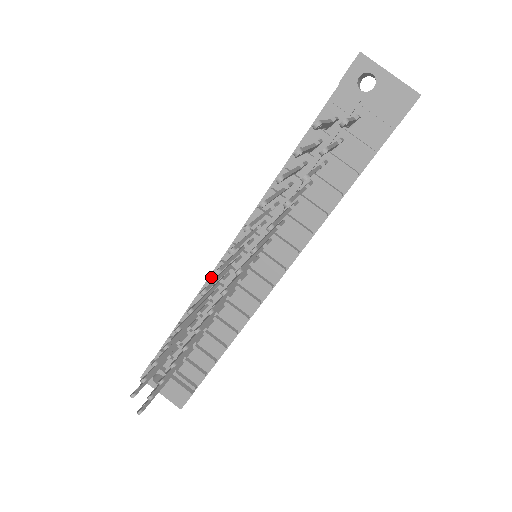
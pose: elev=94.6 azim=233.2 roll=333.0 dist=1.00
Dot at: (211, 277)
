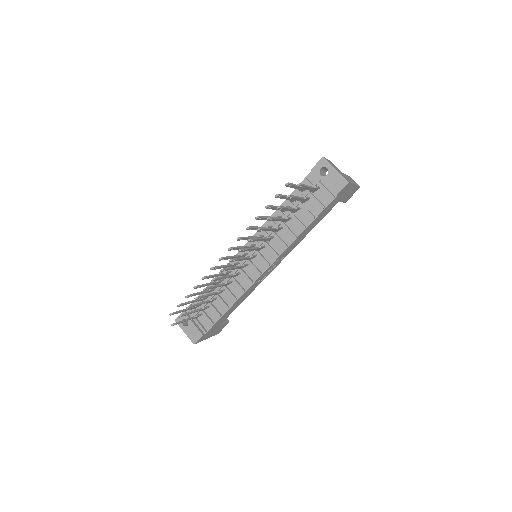
Dot at: (229, 263)
